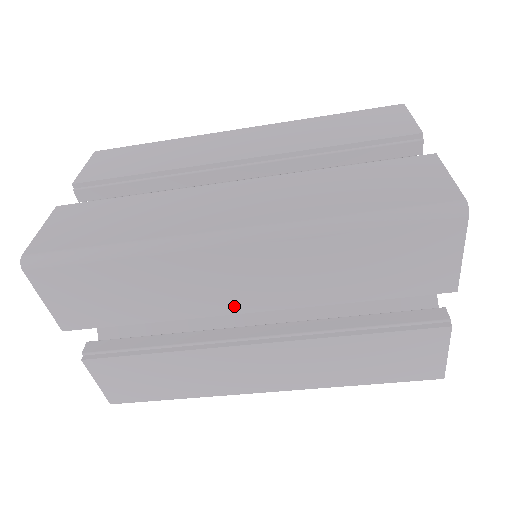
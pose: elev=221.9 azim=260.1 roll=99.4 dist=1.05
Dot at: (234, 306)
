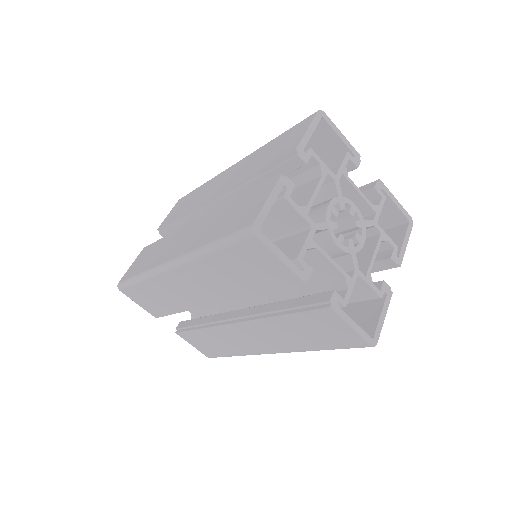
Dot at: (204, 301)
